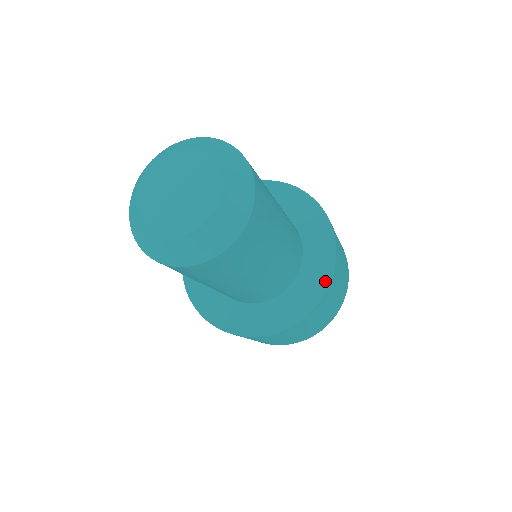
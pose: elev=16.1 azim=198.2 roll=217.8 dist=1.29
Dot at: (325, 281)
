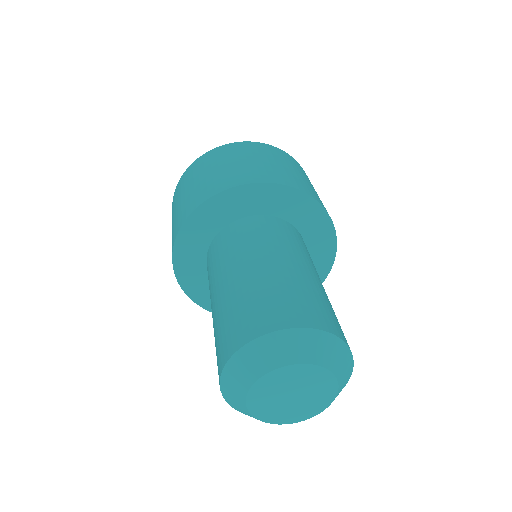
Dot at: occluded
